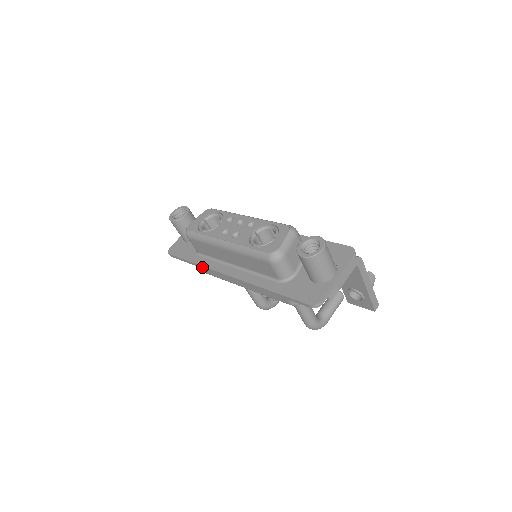
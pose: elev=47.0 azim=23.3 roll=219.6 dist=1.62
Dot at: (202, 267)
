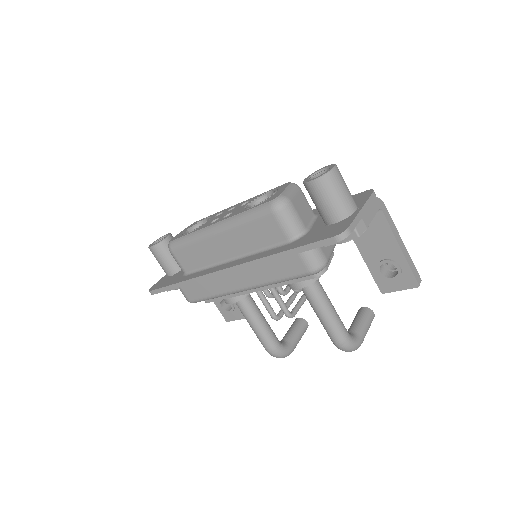
Dot at: (191, 281)
